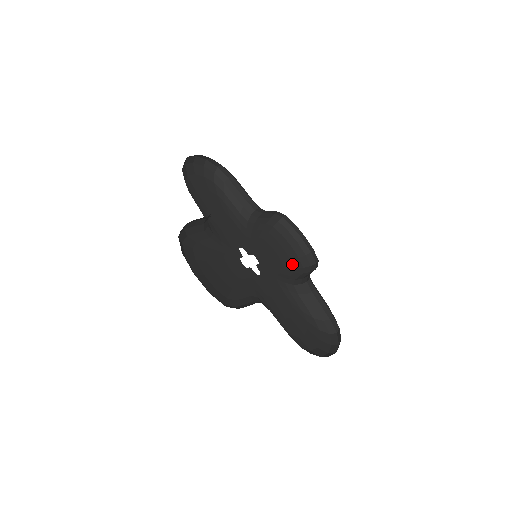
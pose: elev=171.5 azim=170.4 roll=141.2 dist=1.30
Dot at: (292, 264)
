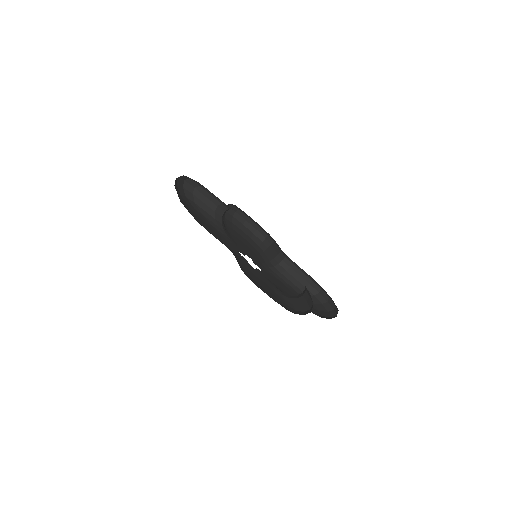
Dot at: (253, 246)
